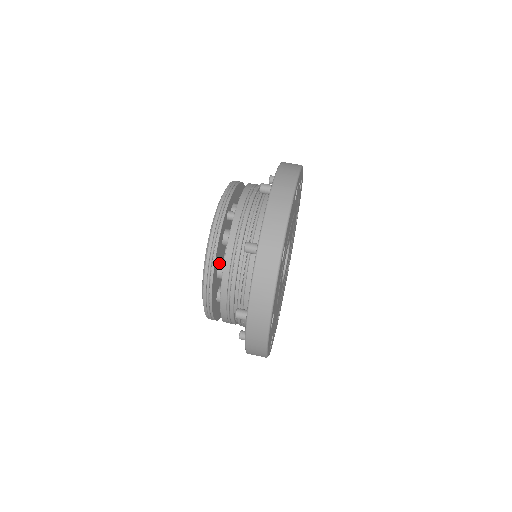
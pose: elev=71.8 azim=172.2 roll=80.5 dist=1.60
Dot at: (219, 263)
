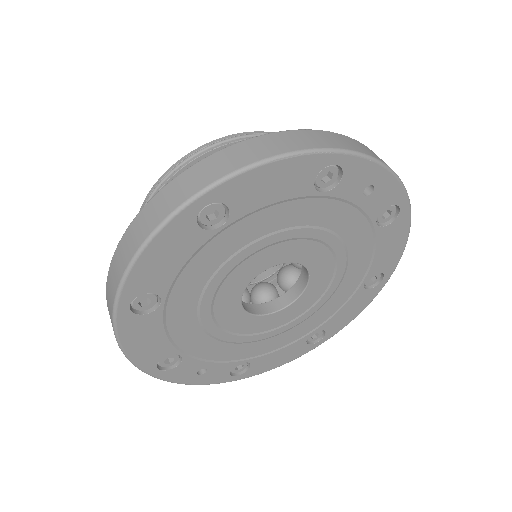
Dot at: occluded
